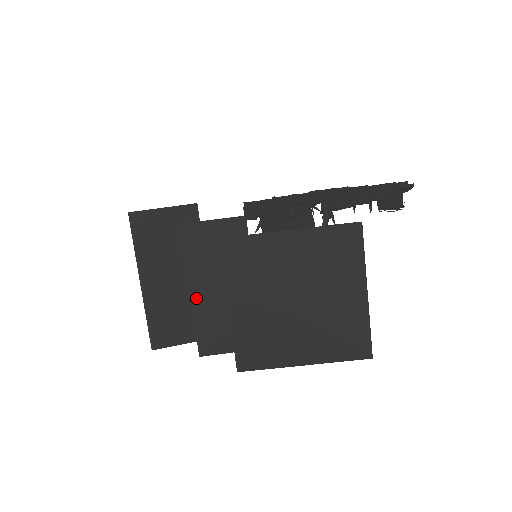
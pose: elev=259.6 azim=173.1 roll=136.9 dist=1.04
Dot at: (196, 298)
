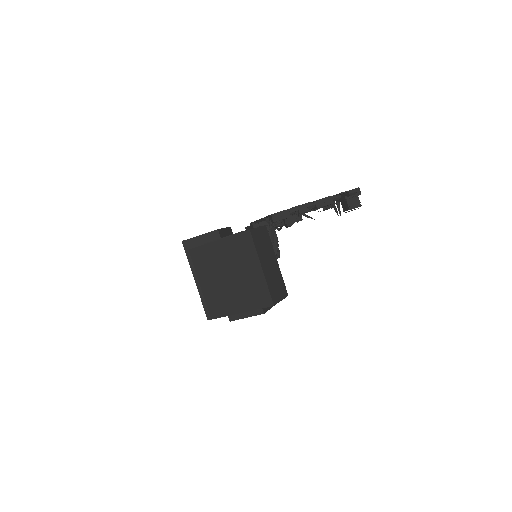
Dot at: occluded
